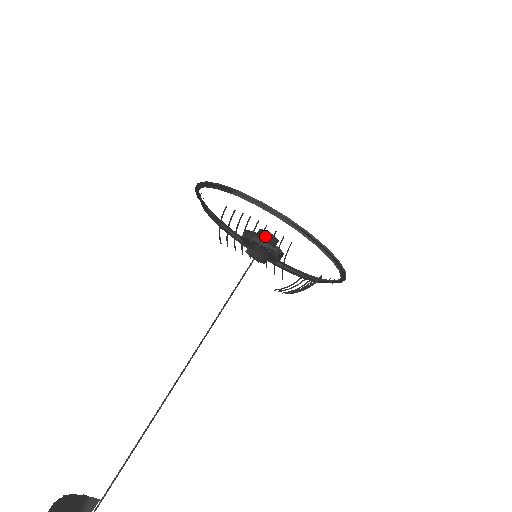
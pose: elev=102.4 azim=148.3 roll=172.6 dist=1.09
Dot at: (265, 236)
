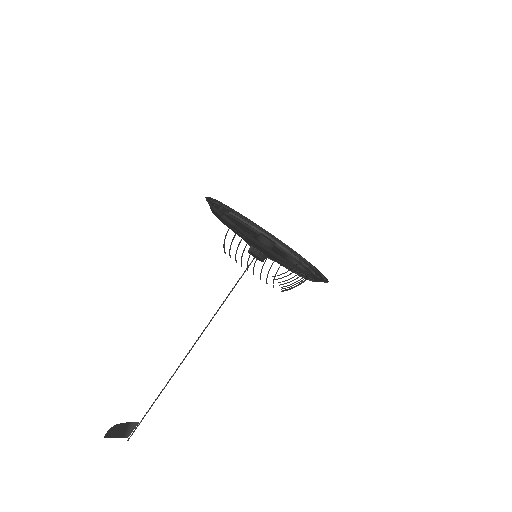
Dot at: (264, 242)
